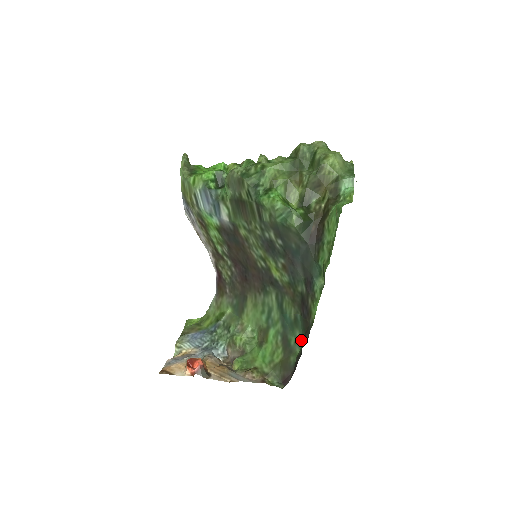
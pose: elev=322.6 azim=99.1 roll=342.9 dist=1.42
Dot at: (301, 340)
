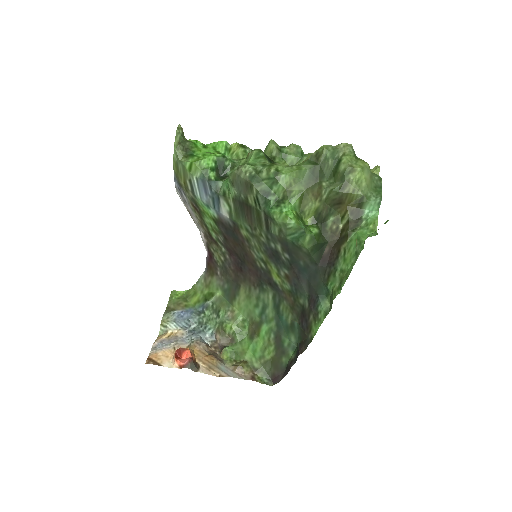
Dot at: (295, 344)
